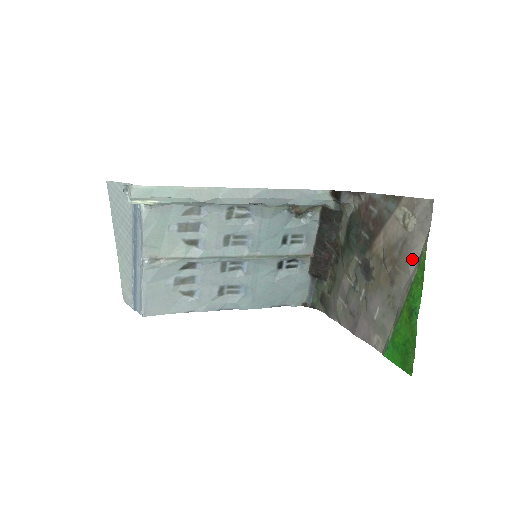
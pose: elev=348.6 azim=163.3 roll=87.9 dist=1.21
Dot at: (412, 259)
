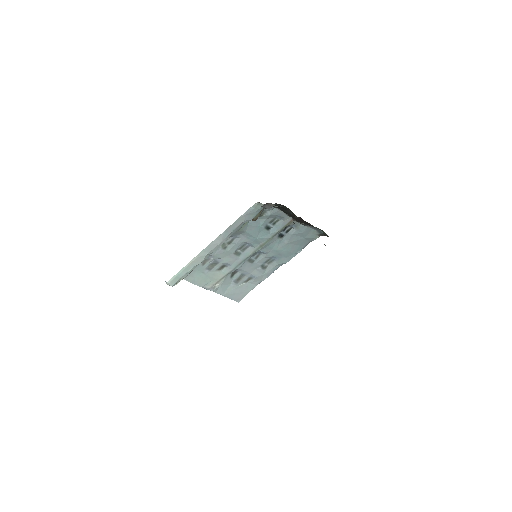
Dot at: occluded
